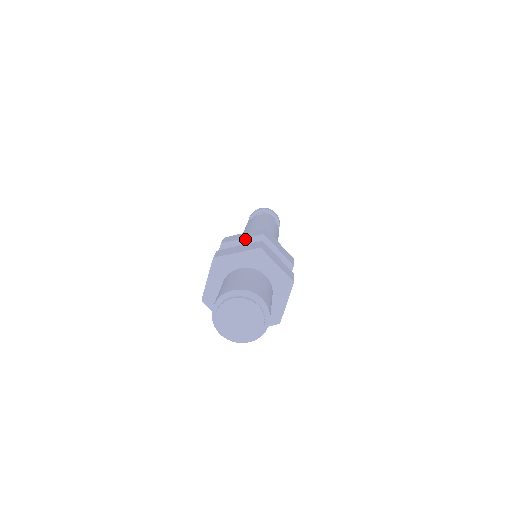
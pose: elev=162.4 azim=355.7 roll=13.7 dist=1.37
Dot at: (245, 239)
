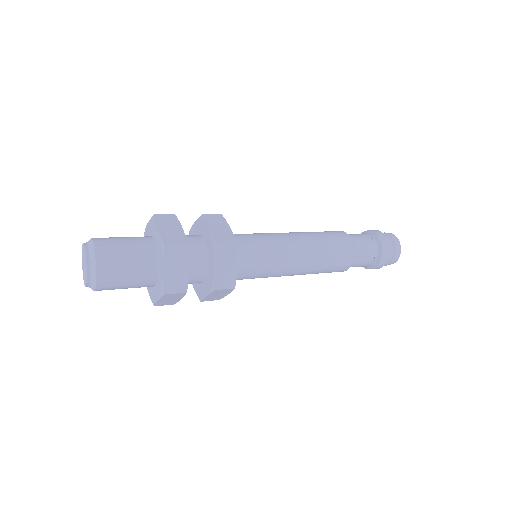
Dot at: (208, 230)
